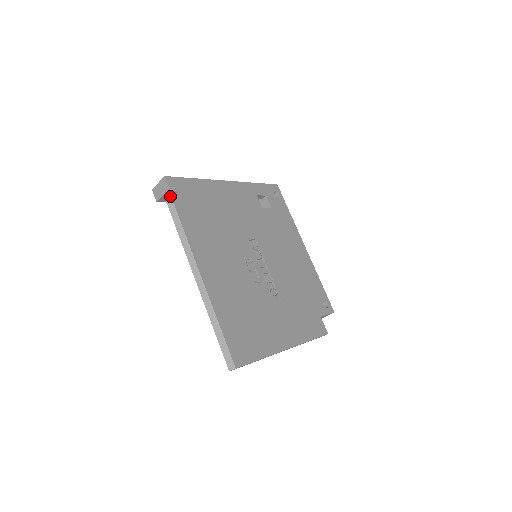
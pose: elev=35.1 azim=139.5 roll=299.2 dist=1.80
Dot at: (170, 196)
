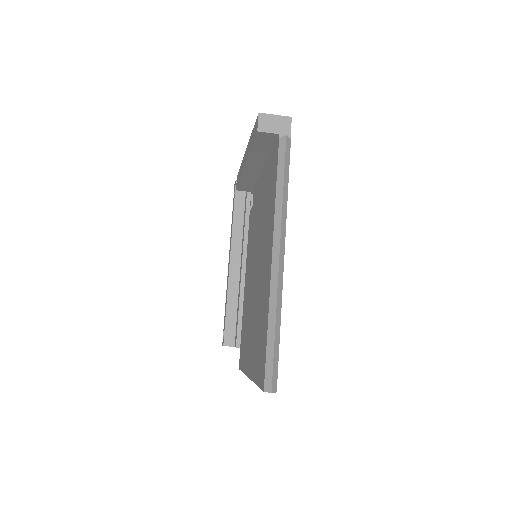
Dot at: (290, 144)
